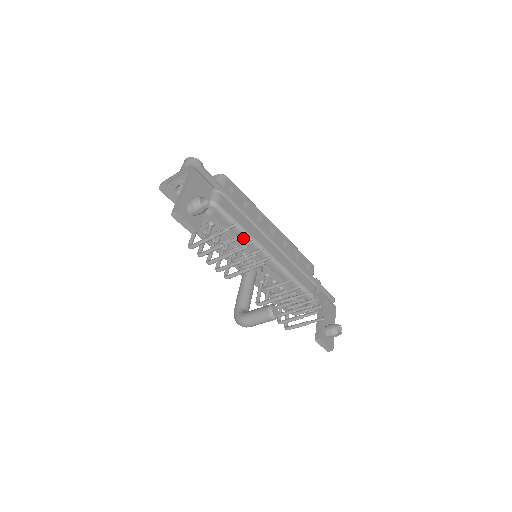
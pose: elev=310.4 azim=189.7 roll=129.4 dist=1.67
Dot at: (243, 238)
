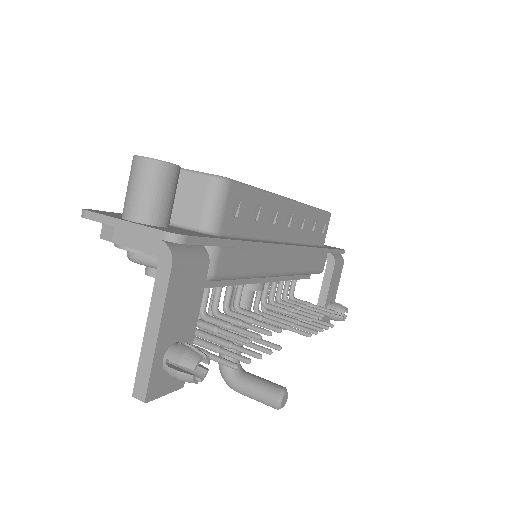
Dot at: occluded
